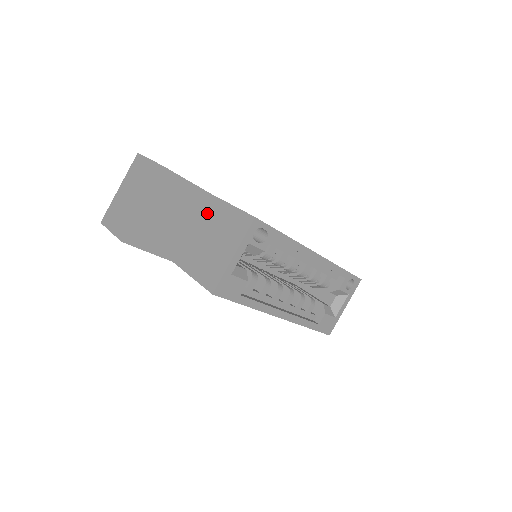
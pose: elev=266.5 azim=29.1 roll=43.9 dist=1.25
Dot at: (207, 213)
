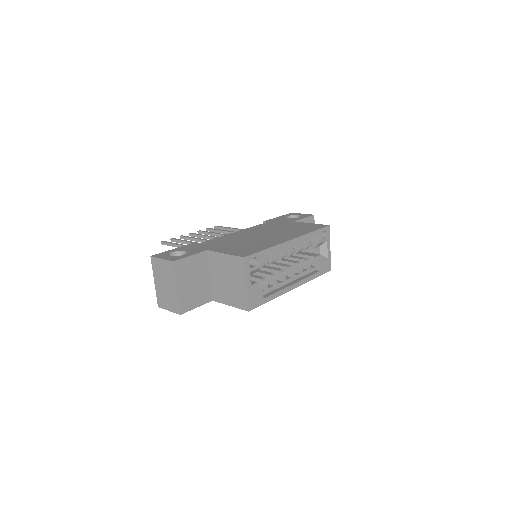
Dot at: (213, 264)
